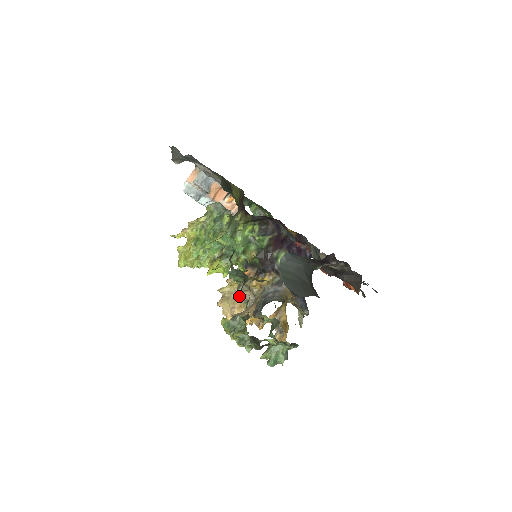
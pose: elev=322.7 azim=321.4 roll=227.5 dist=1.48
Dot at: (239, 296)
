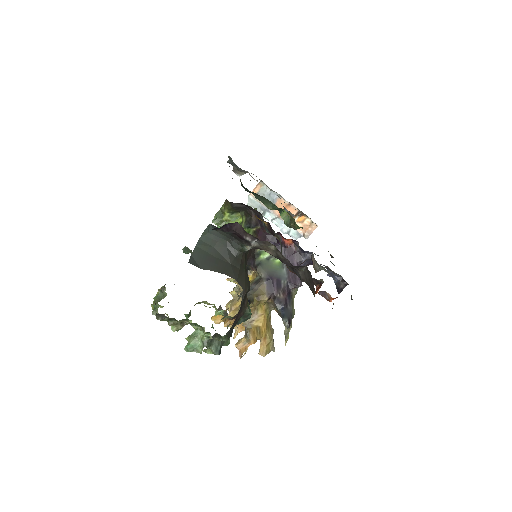
Dot at: (240, 299)
